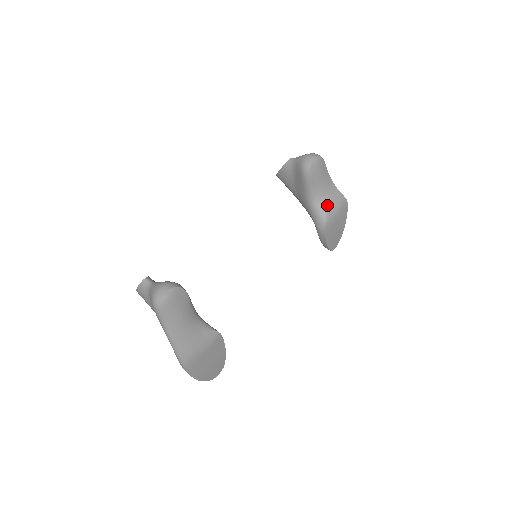
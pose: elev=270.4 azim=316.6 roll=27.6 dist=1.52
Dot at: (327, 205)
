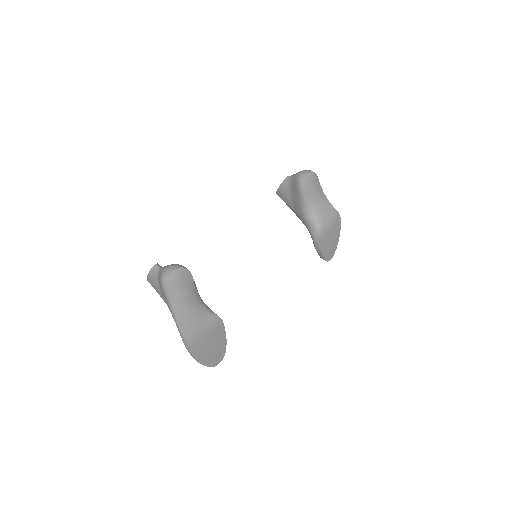
Dot at: (321, 216)
